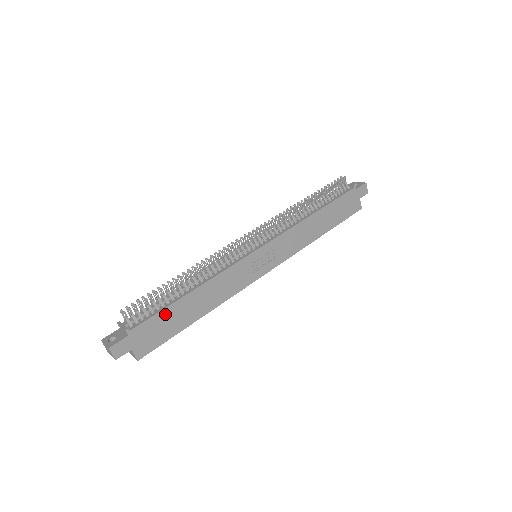
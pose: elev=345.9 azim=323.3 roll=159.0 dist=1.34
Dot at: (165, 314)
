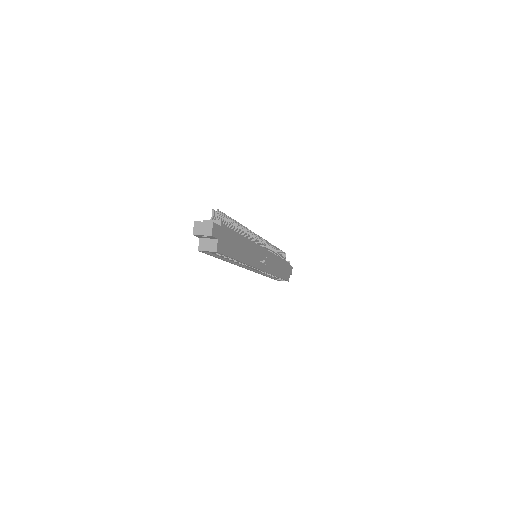
Dot at: (233, 235)
